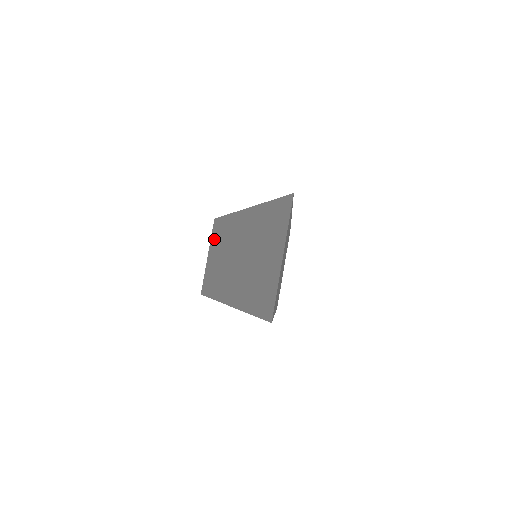
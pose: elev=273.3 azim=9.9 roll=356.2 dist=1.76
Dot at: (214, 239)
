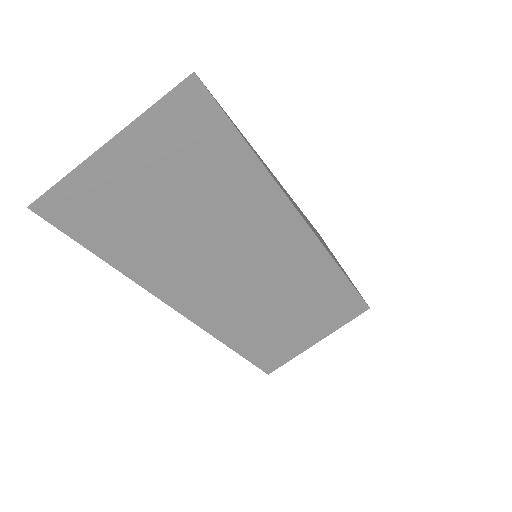
Dot at: occluded
